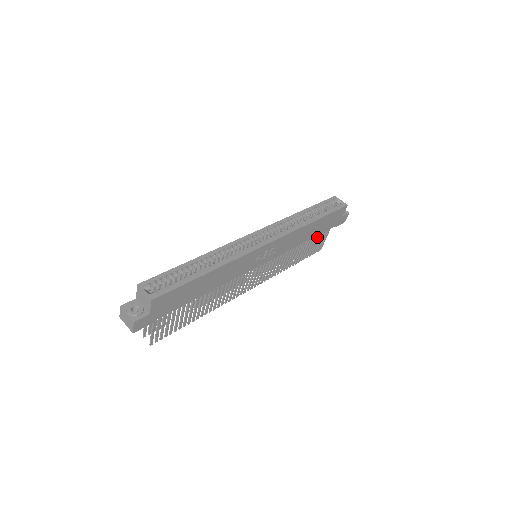
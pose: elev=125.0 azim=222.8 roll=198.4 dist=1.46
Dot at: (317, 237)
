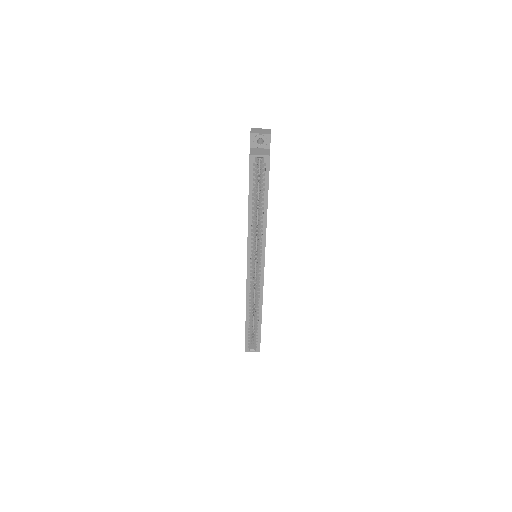
Dot at: occluded
